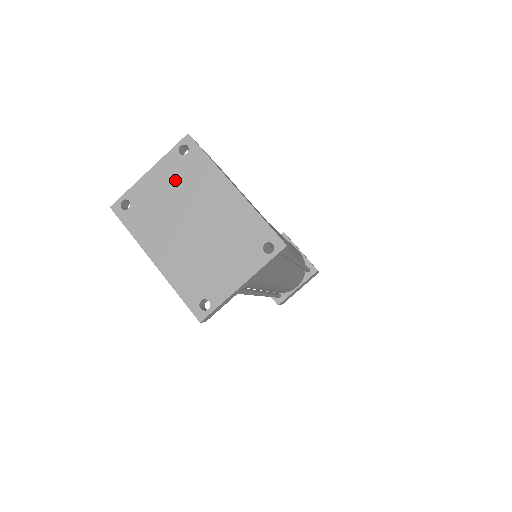
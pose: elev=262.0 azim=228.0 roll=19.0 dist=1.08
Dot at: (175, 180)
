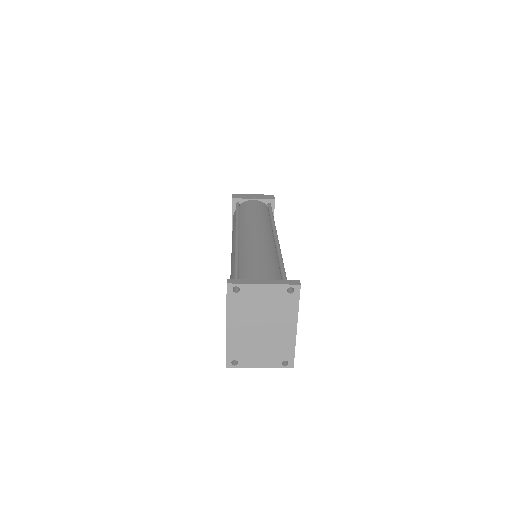
Dot at: (273, 301)
